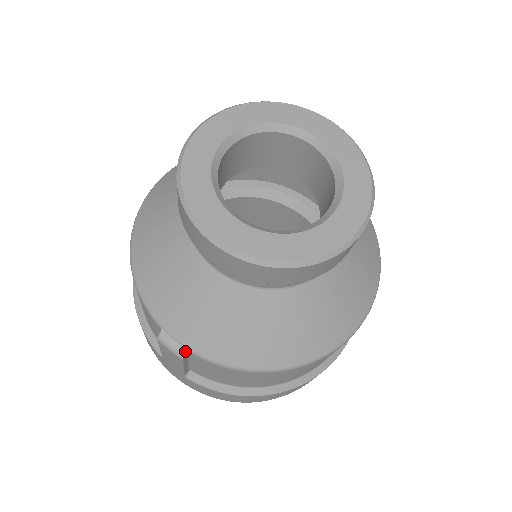
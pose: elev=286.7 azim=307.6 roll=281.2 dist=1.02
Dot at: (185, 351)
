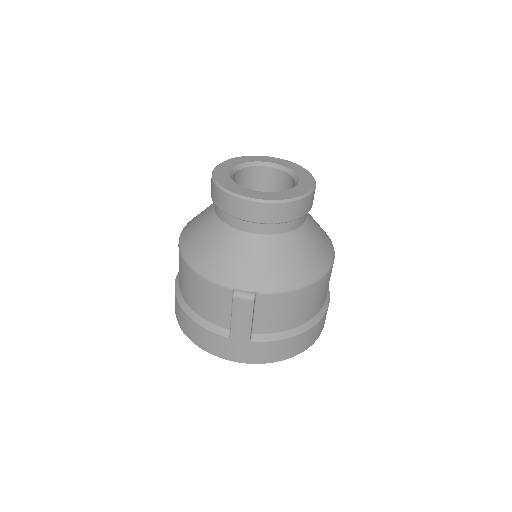
Dot at: (254, 293)
